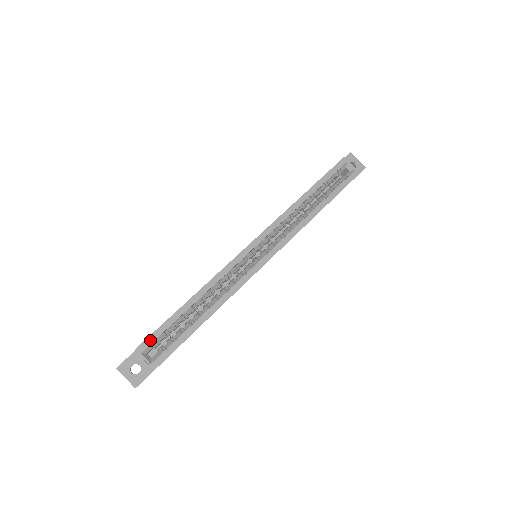
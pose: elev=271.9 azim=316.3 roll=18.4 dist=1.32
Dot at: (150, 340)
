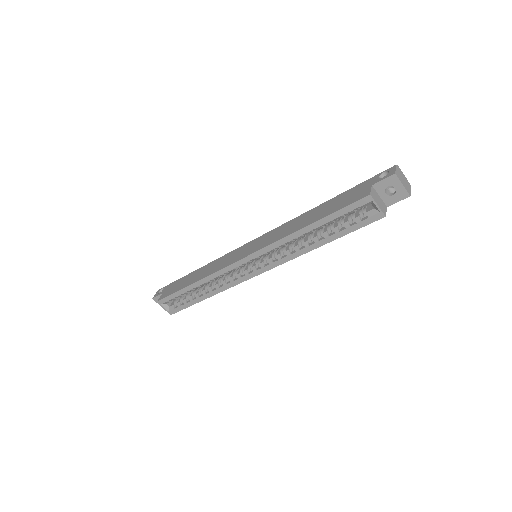
Dot at: (166, 299)
